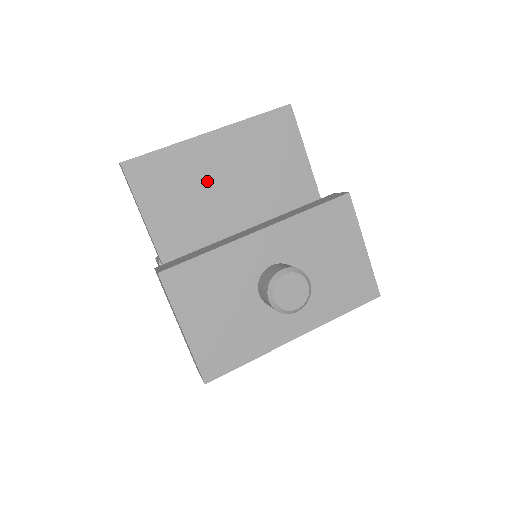
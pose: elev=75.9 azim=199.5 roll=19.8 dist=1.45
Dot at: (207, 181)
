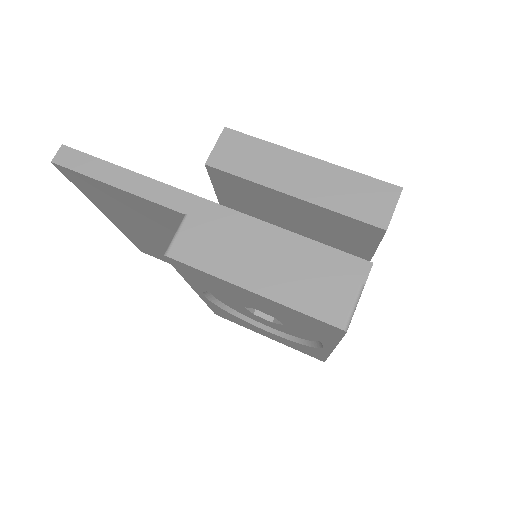
Dot at: occluded
